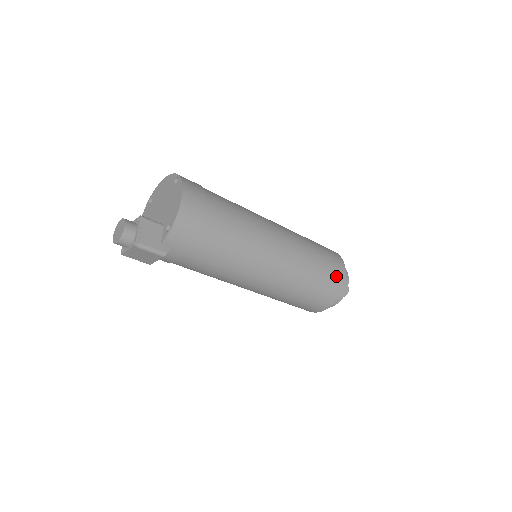
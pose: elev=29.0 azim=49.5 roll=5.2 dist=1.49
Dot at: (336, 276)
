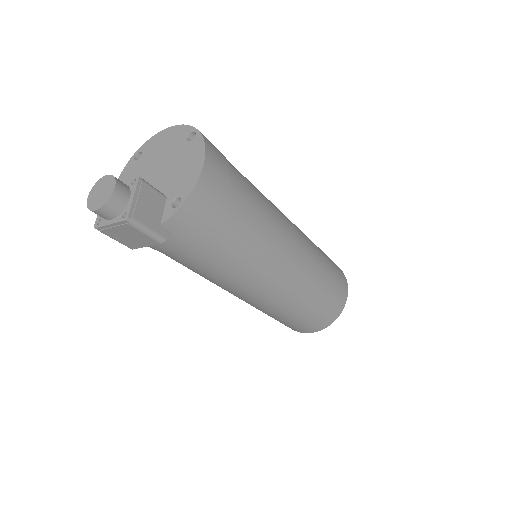
Dot at: (340, 295)
